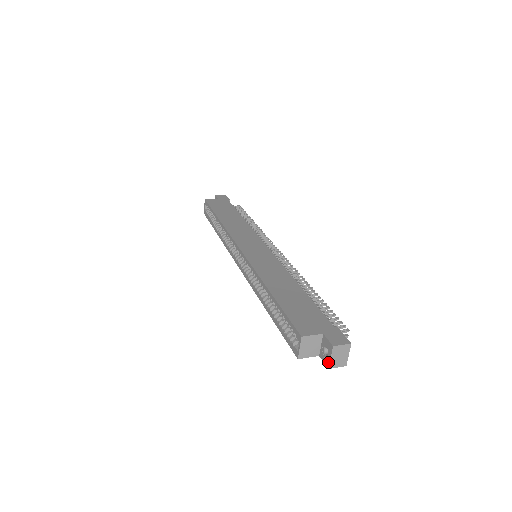
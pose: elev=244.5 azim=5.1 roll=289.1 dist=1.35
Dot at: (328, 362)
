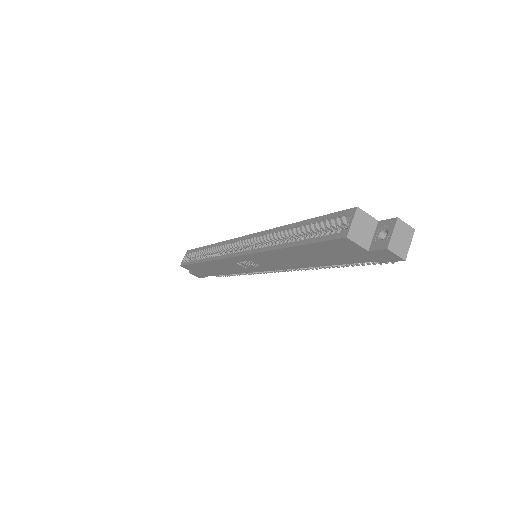
Dot at: (387, 241)
